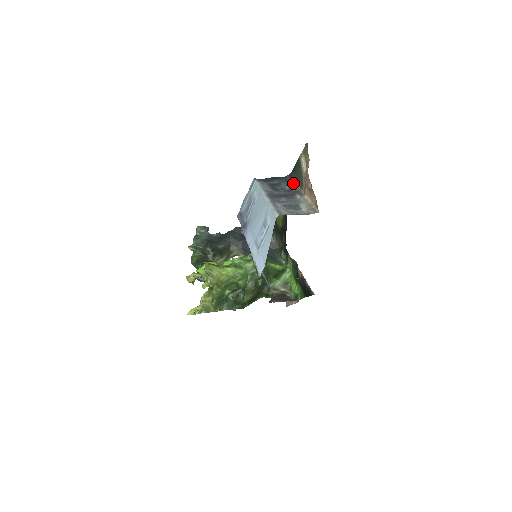
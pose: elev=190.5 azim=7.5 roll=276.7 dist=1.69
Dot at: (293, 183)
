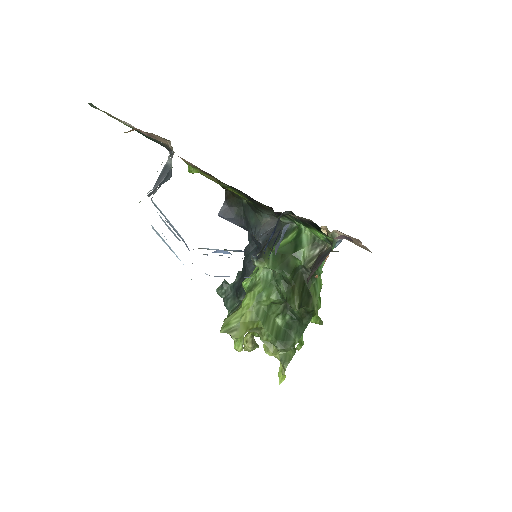
Dot at: occluded
